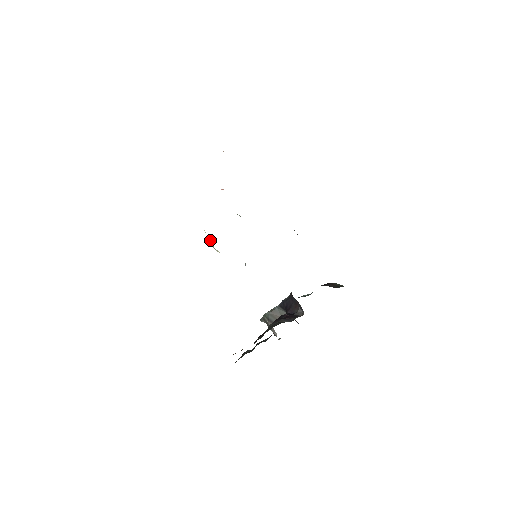
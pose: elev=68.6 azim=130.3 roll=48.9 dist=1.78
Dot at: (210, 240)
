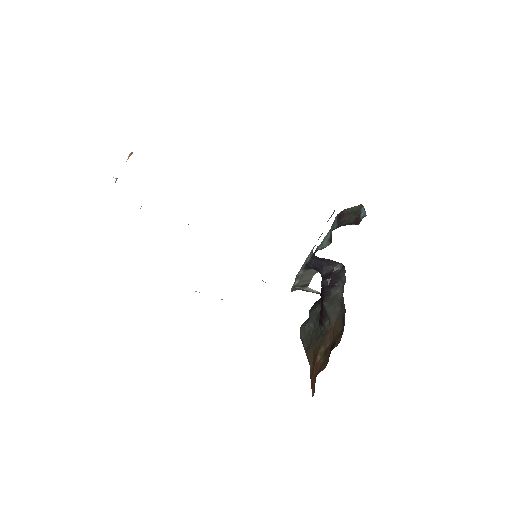
Dot at: occluded
